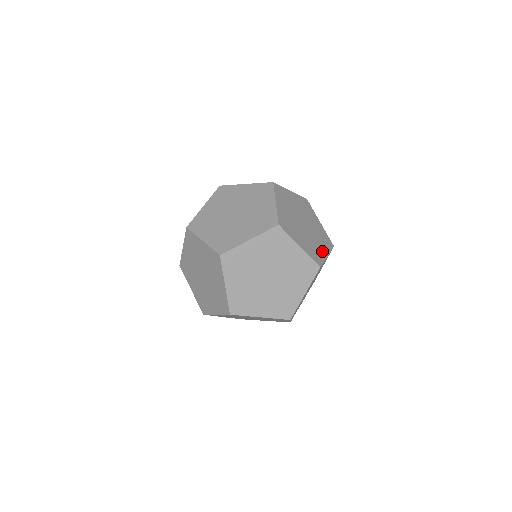
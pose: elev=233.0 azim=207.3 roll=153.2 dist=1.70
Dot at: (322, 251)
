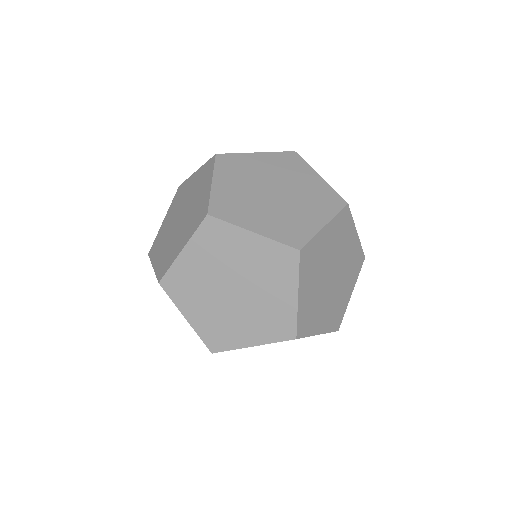
Dot at: (244, 337)
